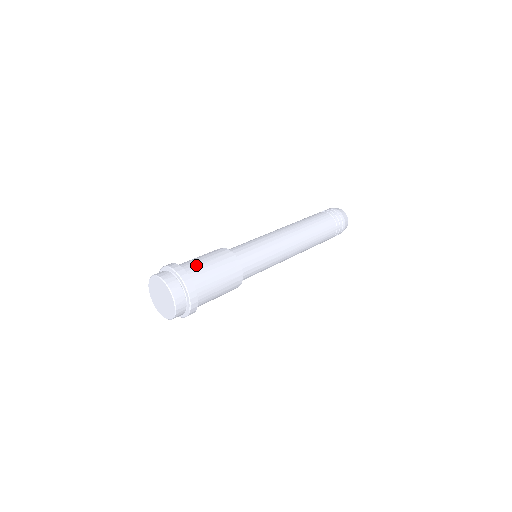
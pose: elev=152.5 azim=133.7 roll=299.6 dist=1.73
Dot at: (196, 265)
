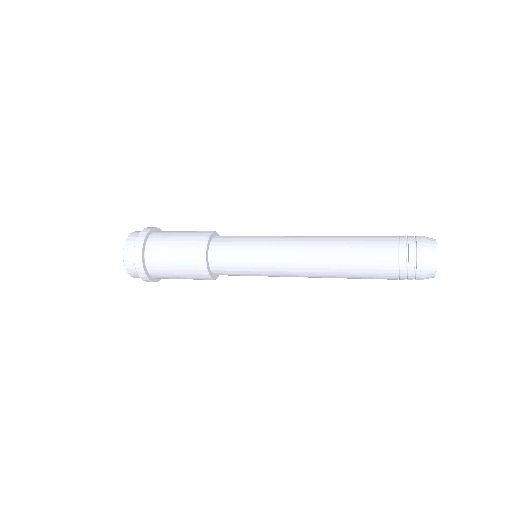
Dot at: occluded
